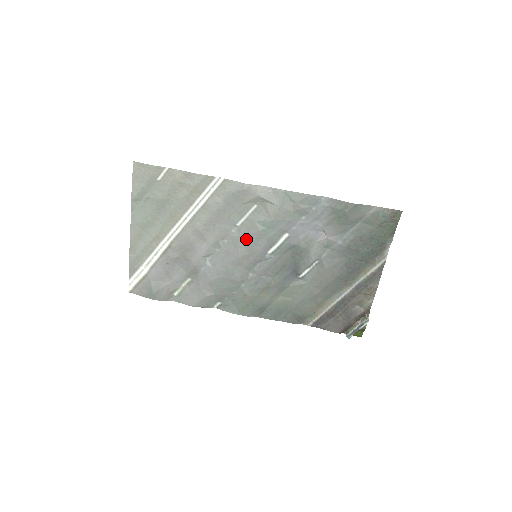
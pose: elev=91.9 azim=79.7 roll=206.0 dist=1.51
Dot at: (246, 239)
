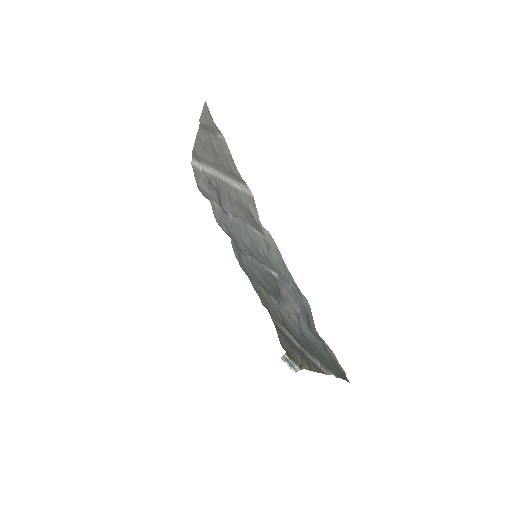
Dot at: (252, 242)
